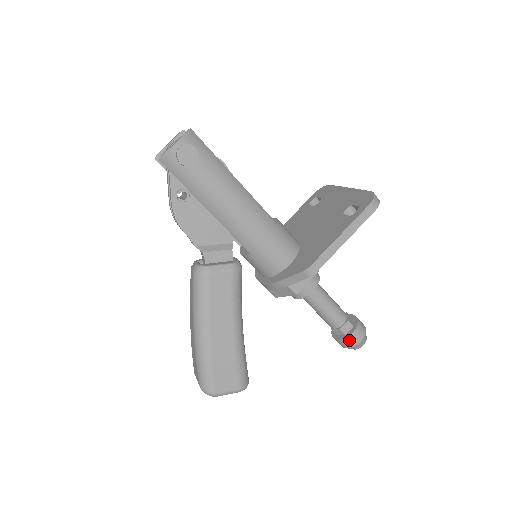
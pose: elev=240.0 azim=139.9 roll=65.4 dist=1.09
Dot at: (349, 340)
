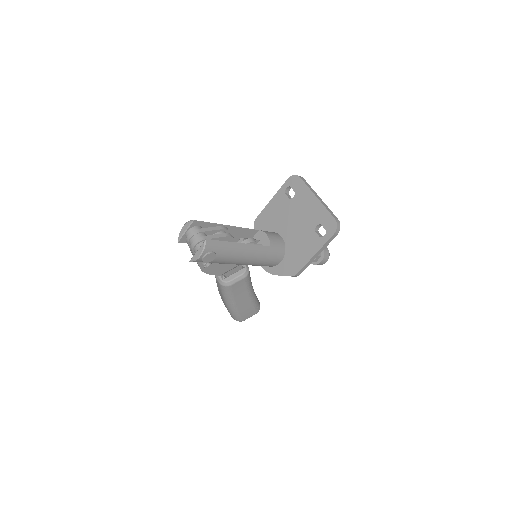
Dot at: (319, 264)
